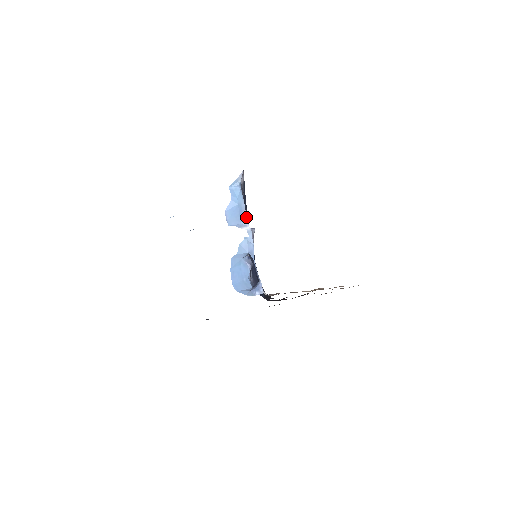
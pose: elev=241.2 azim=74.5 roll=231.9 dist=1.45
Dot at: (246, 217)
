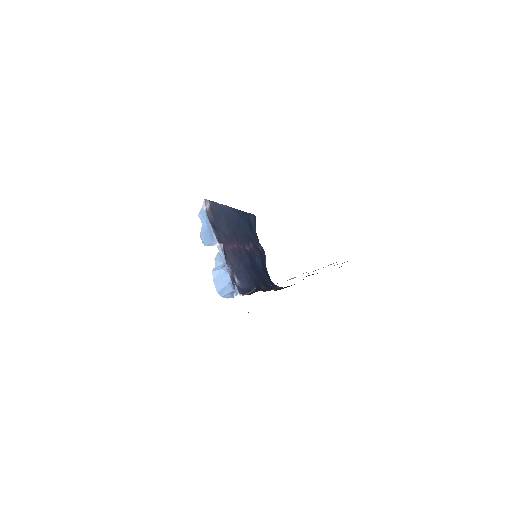
Dot at: (215, 236)
